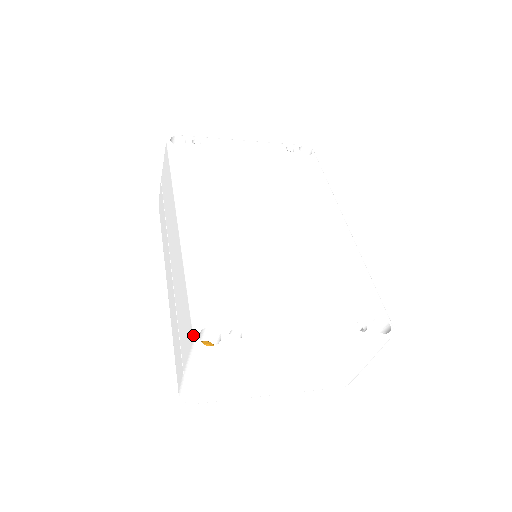
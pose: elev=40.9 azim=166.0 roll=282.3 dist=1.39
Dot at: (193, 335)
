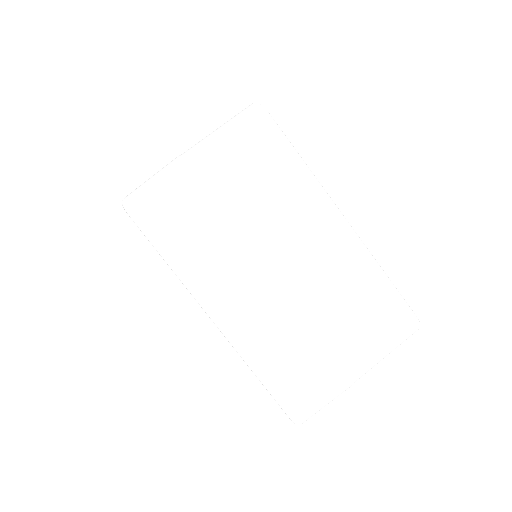
Dot at: occluded
